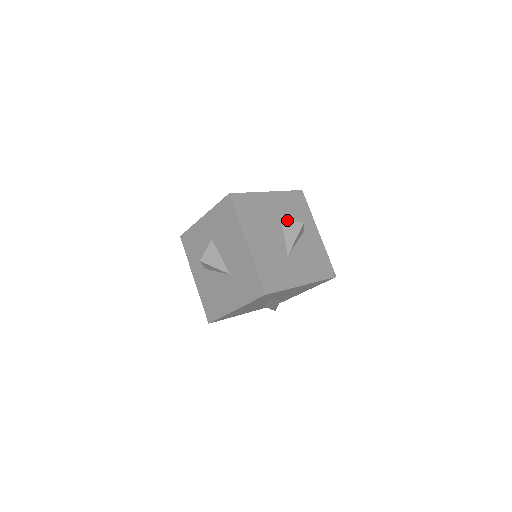
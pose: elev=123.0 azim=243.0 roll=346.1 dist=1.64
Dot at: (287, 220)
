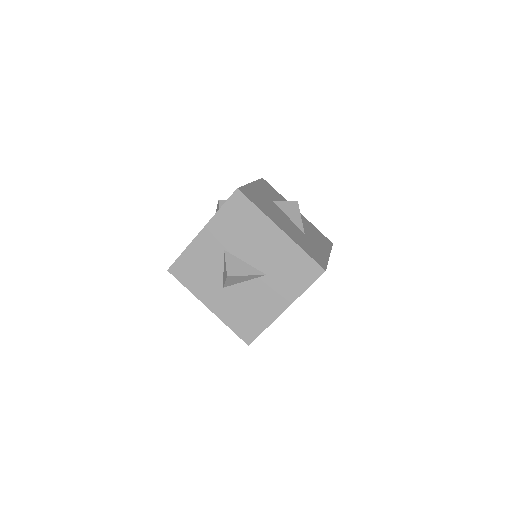
Dot at: (282, 203)
